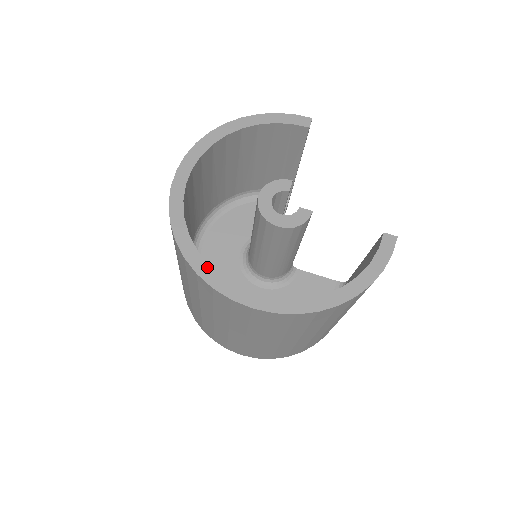
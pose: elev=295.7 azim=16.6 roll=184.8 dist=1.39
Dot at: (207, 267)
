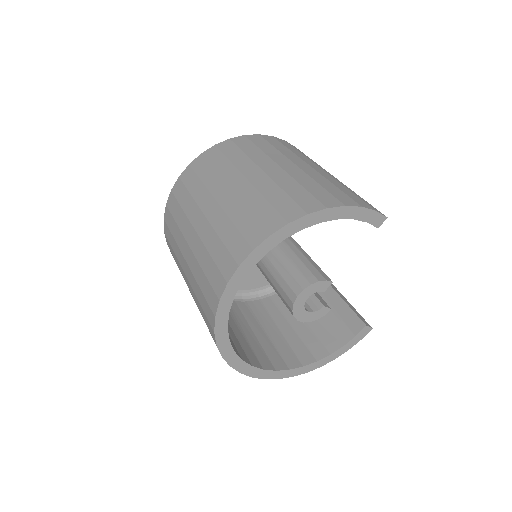
Dot at: (232, 352)
